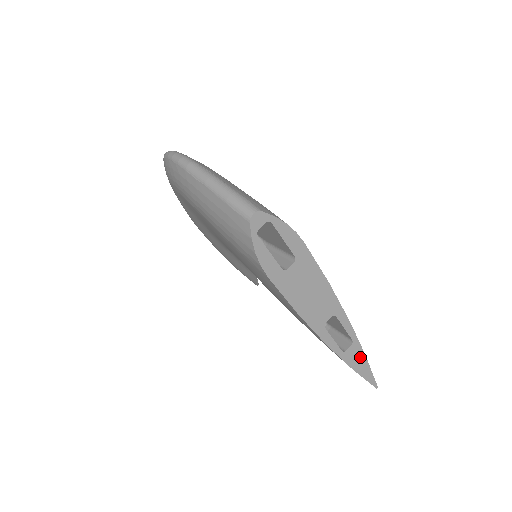
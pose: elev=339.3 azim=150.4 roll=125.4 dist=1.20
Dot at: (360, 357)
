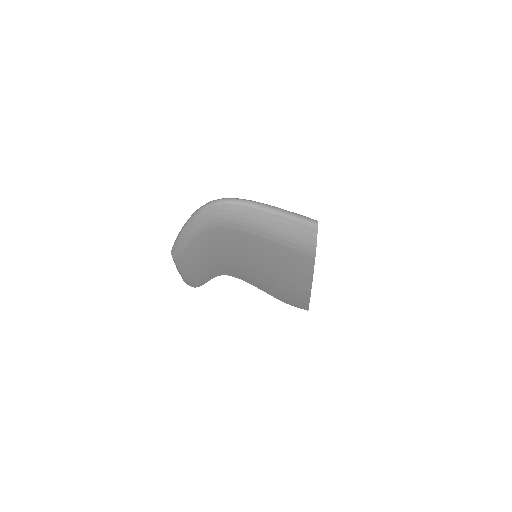
Dot at: occluded
